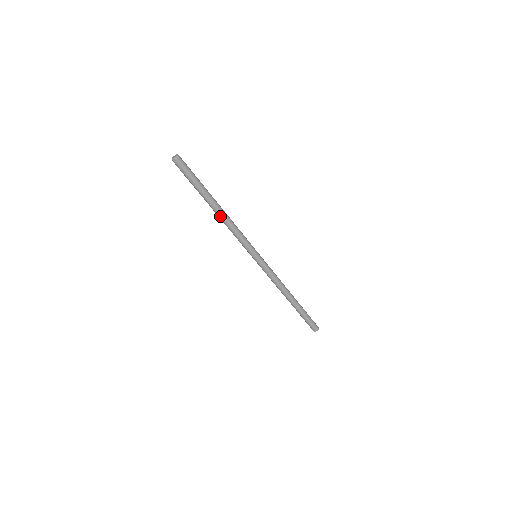
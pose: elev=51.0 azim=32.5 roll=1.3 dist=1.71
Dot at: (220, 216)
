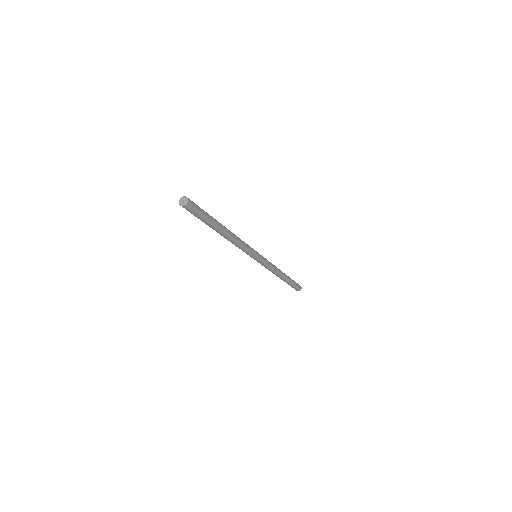
Dot at: (224, 237)
